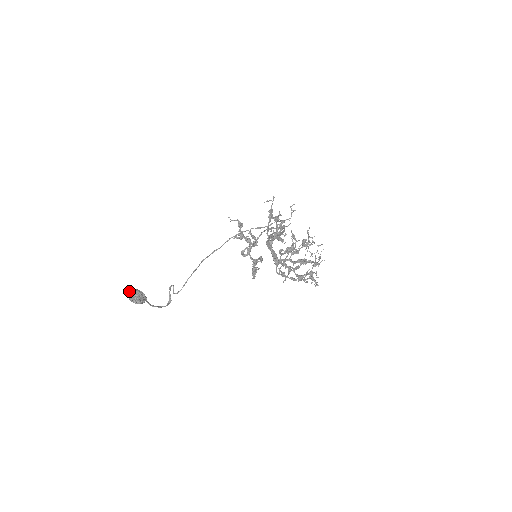
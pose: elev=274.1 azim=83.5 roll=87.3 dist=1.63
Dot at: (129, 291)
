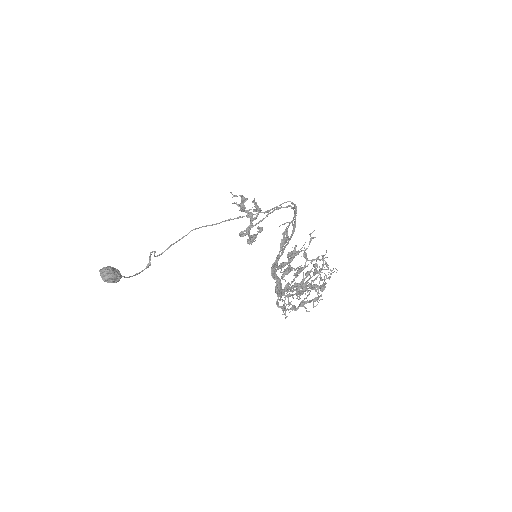
Dot at: (102, 270)
